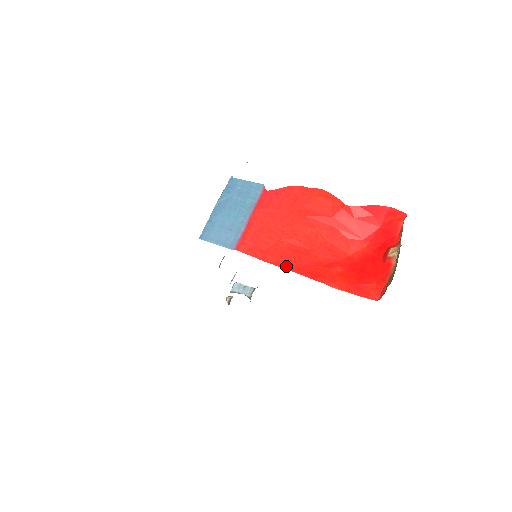
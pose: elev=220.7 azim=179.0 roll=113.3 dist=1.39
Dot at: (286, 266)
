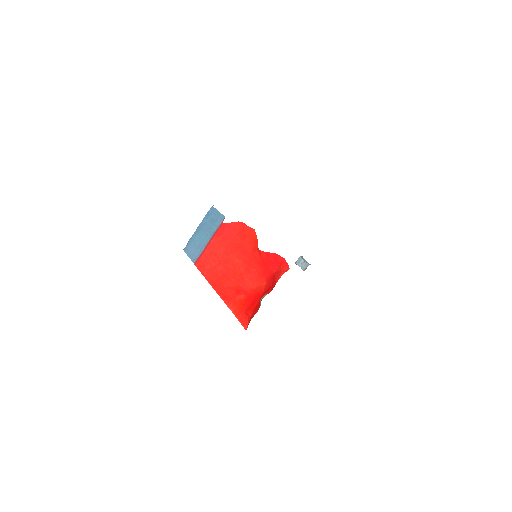
Dot at: (213, 285)
